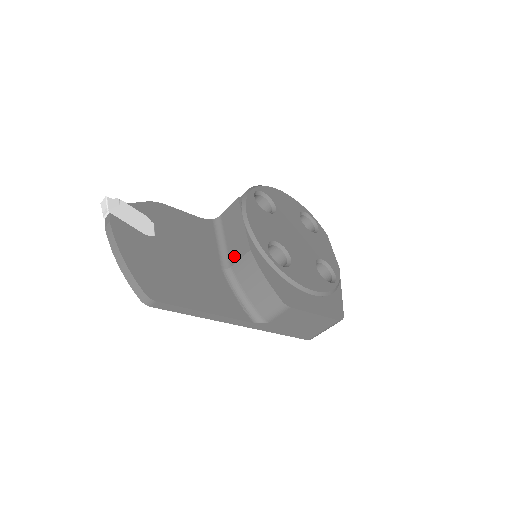
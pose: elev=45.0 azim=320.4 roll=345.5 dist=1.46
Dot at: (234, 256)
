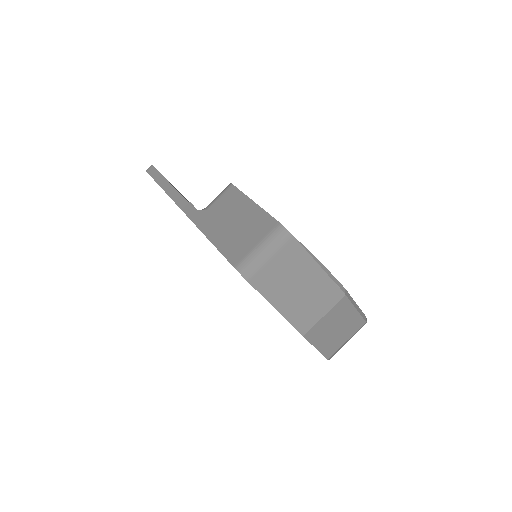
Dot at: occluded
